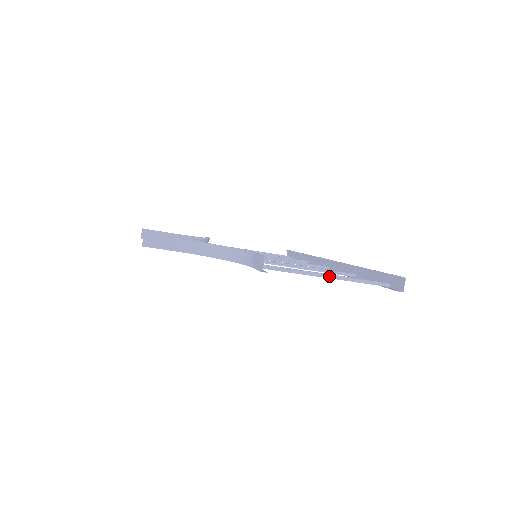
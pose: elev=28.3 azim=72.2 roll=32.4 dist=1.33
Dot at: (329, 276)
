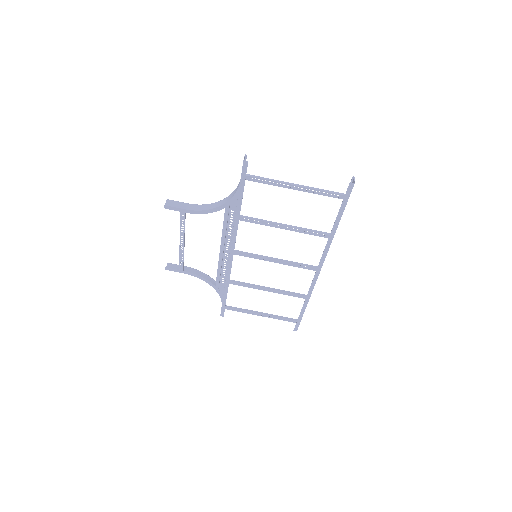
Dot at: (298, 185)
